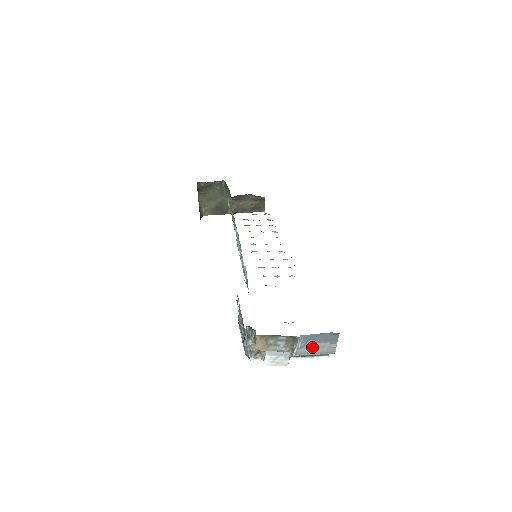
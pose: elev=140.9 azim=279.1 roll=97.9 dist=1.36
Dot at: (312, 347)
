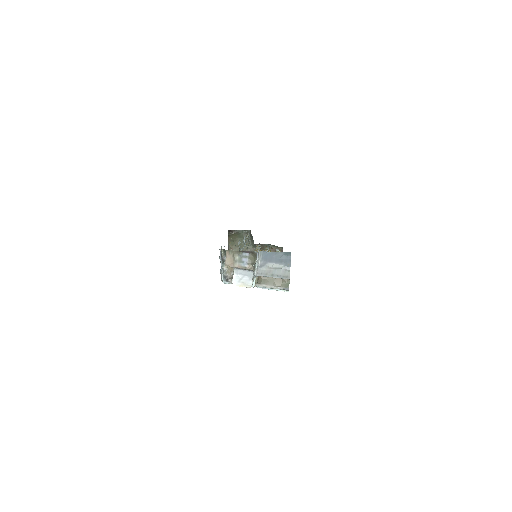
Dot at: (270, 267)
